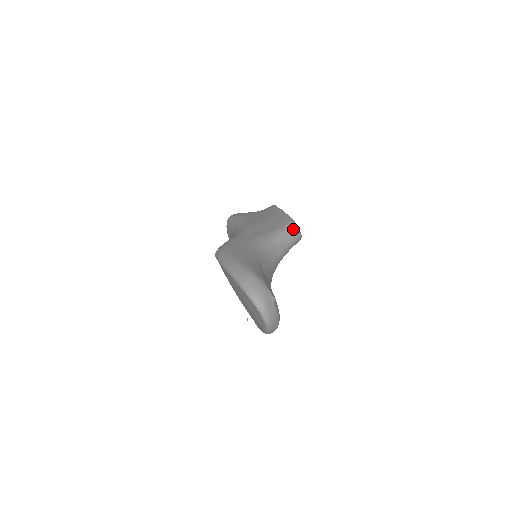
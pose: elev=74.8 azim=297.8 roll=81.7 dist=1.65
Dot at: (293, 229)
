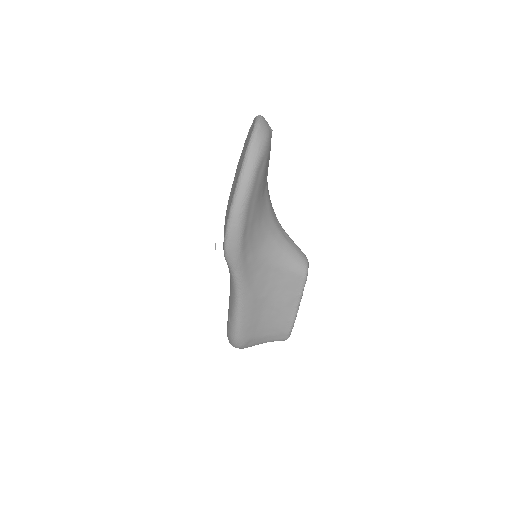
Dot at: (303, 253)
